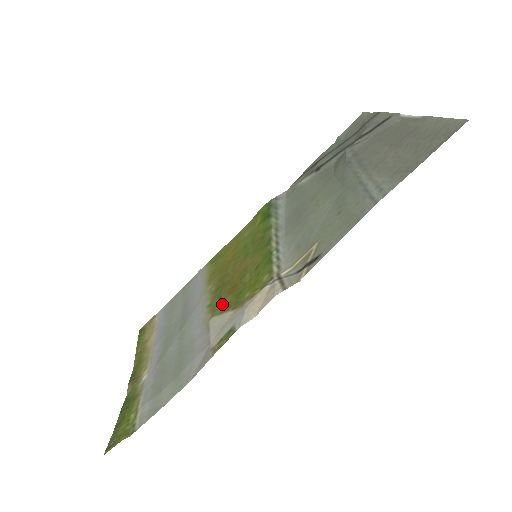
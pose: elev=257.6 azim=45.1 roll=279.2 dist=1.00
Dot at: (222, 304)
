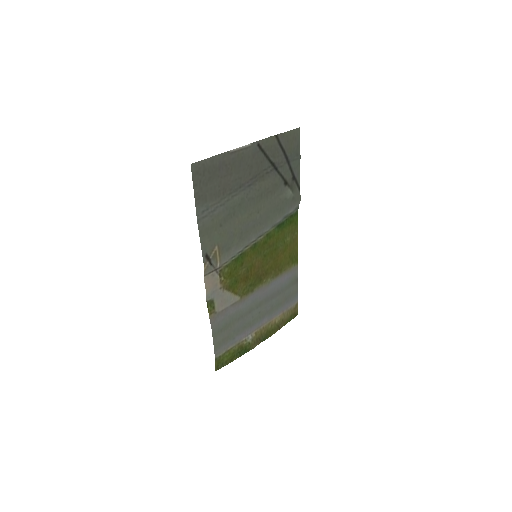
Dot at: (242, 289)
